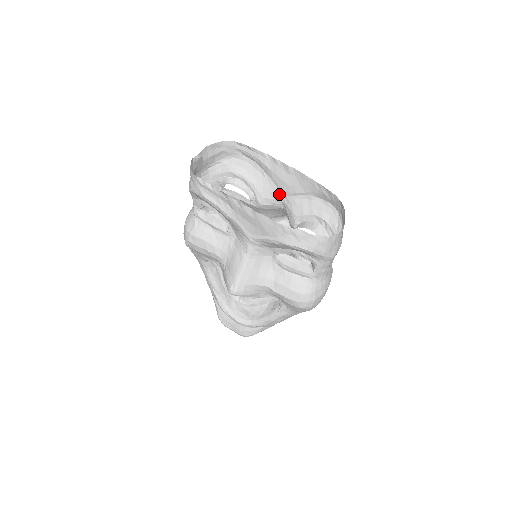
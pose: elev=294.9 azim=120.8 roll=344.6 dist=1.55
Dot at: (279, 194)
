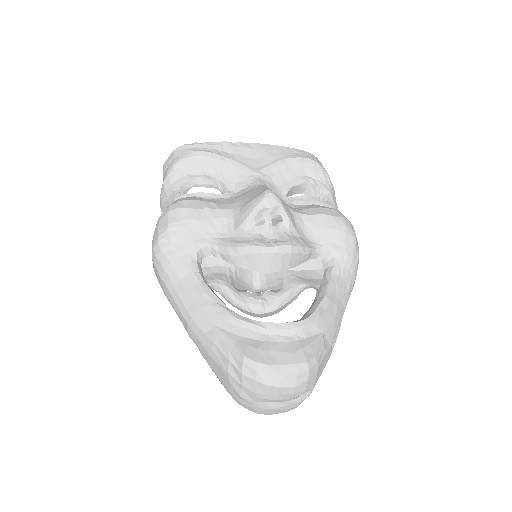
Dot at: occluded
